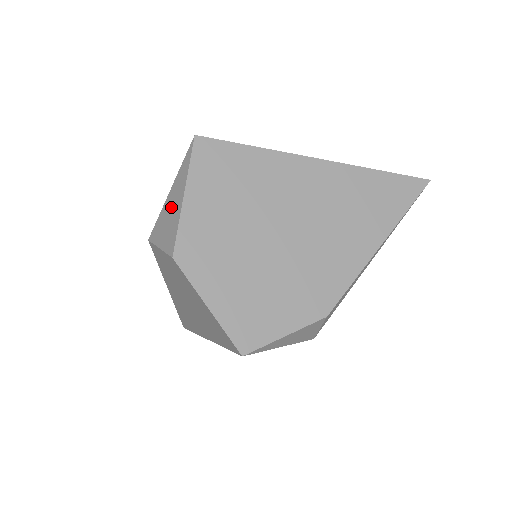
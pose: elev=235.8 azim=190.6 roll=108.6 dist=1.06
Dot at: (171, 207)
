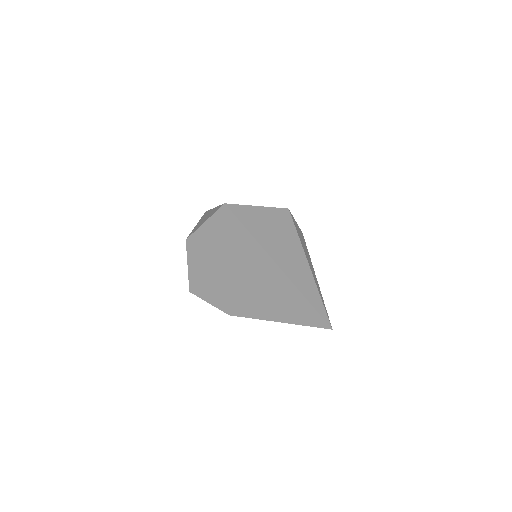
Dot at: (206, 217)
